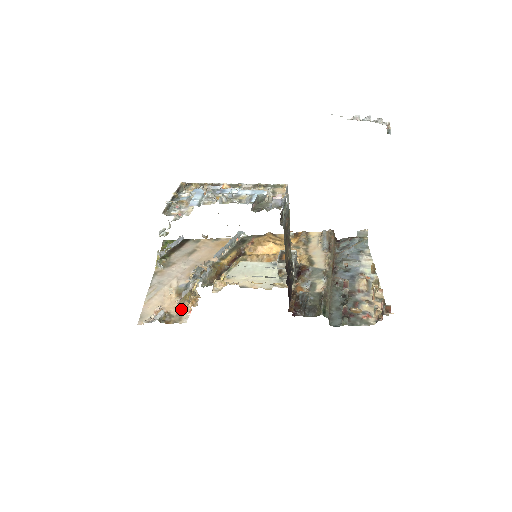
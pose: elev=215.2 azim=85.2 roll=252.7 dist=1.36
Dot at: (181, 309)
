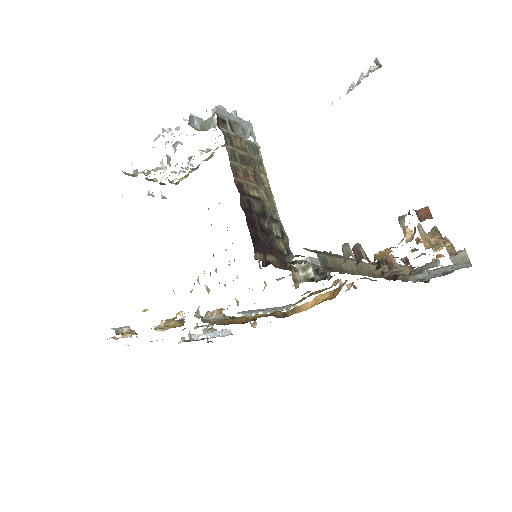
Dot at: occluded
